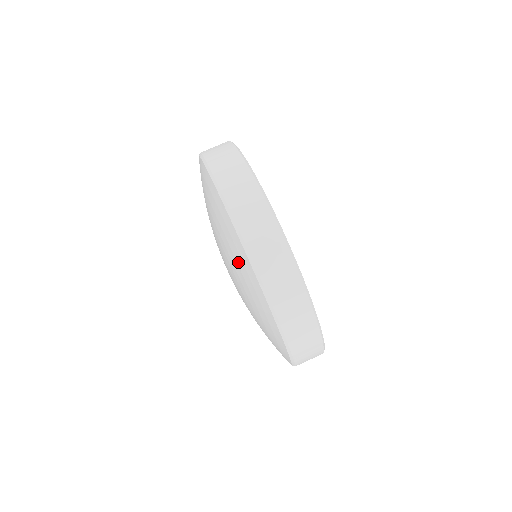
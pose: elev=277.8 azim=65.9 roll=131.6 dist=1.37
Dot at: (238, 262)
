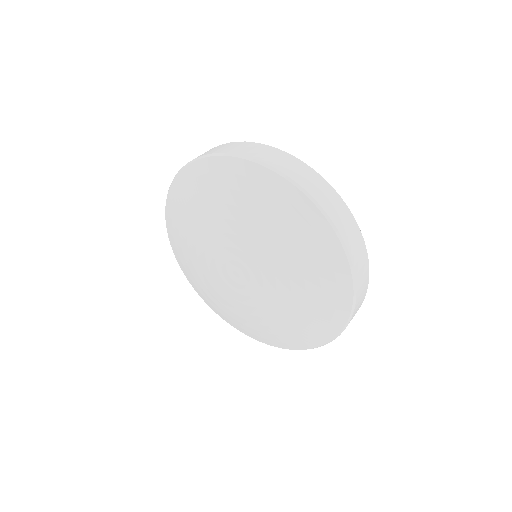
Dot at: (290, 220)
